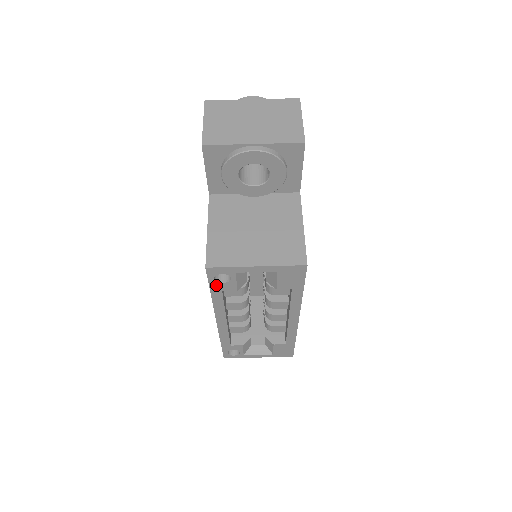
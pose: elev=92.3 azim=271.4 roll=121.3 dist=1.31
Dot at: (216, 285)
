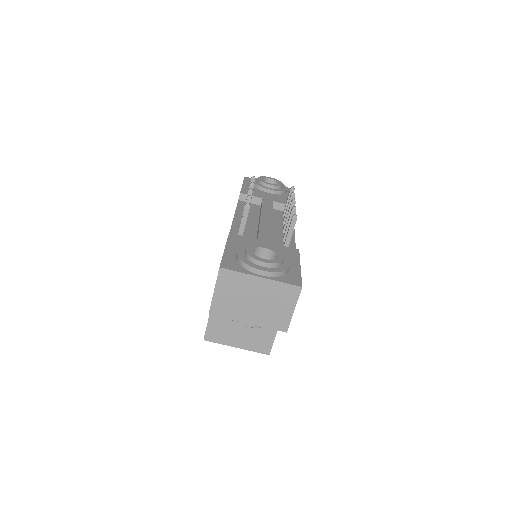
Dot at: occluded
